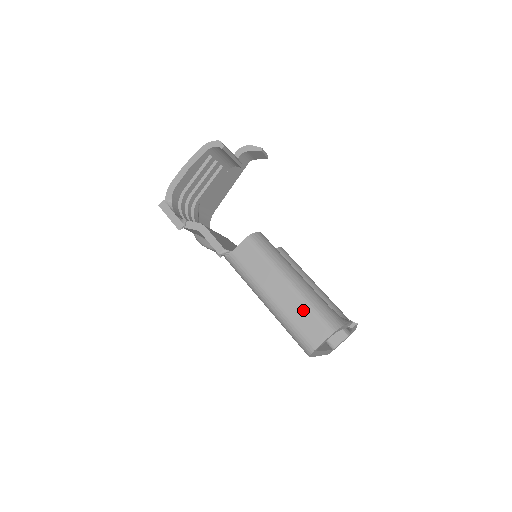
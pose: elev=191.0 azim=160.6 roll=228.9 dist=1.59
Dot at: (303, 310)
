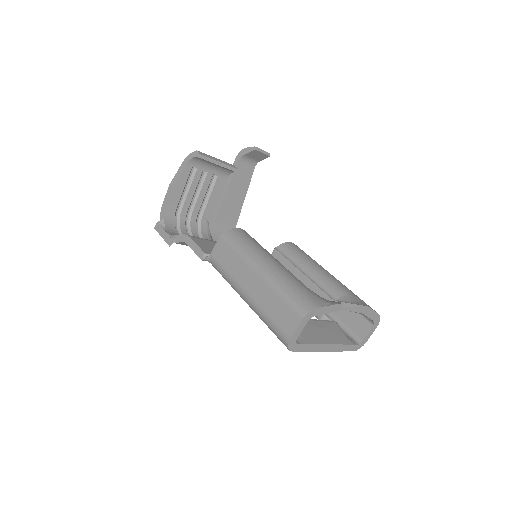
Dot at: (273, 298)
